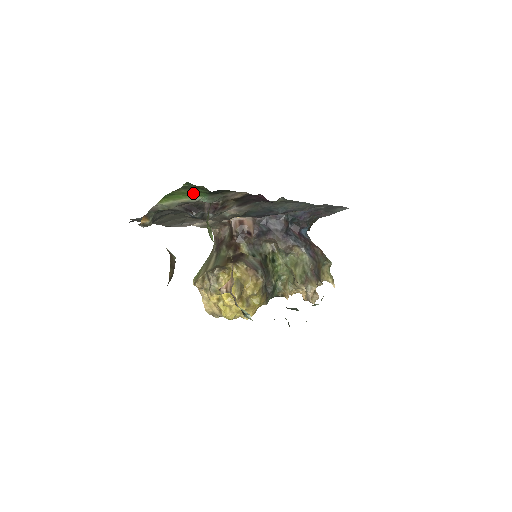
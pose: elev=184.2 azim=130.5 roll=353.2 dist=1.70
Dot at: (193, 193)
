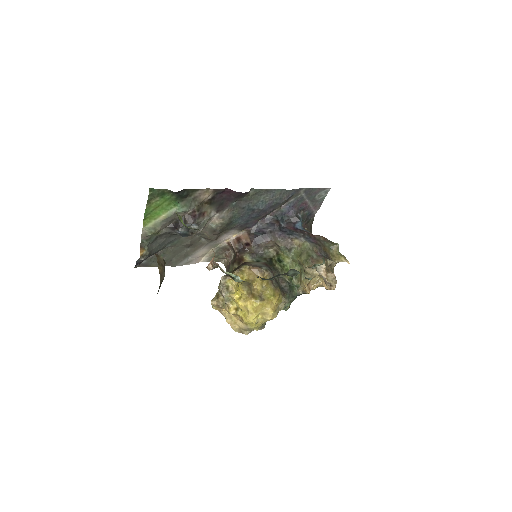
Dot at: (165, 204)
